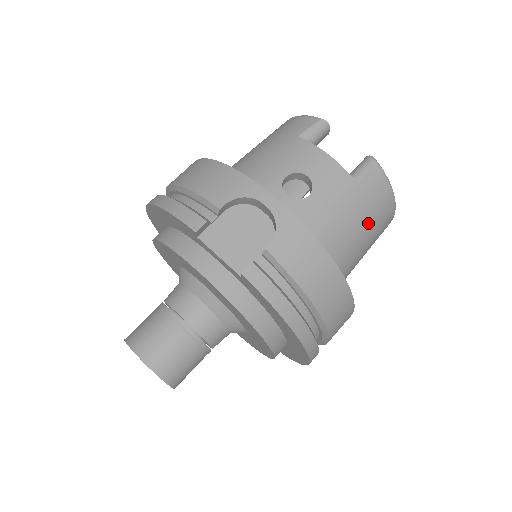
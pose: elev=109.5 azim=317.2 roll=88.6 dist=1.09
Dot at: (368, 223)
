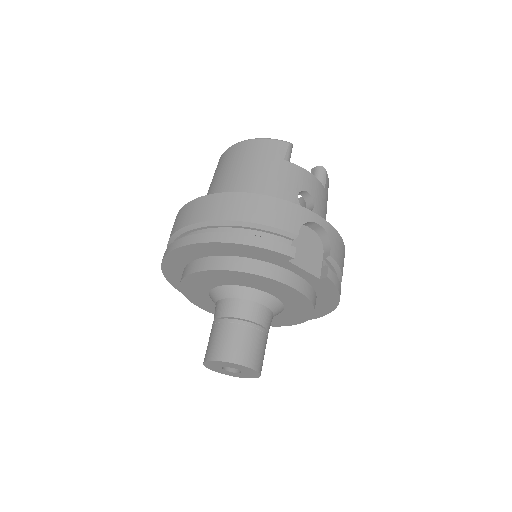
Dot at: occluded
